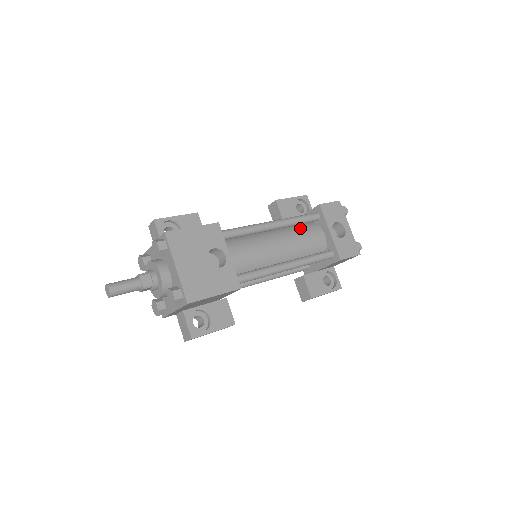
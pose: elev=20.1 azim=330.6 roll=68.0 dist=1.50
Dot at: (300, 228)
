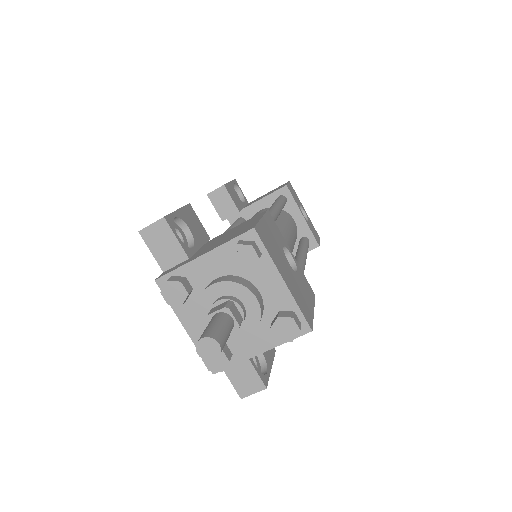
Dot at: (280, 215)
